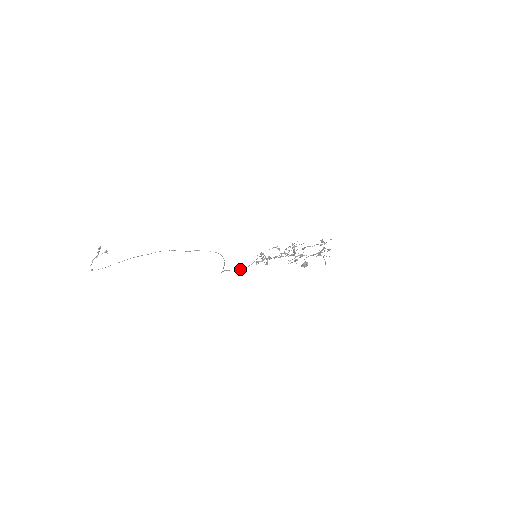
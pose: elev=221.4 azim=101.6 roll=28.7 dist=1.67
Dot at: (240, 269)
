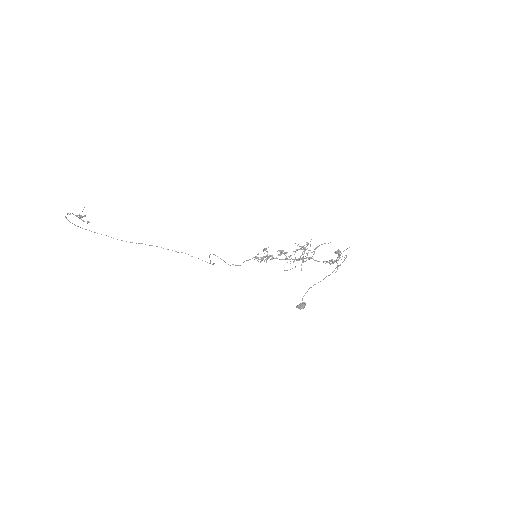
Dot at: (233, 264)
